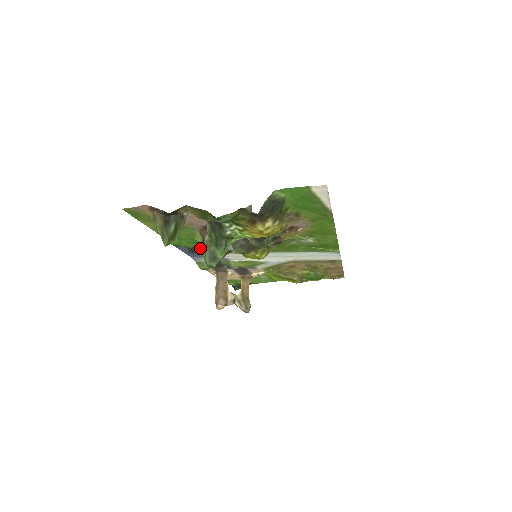
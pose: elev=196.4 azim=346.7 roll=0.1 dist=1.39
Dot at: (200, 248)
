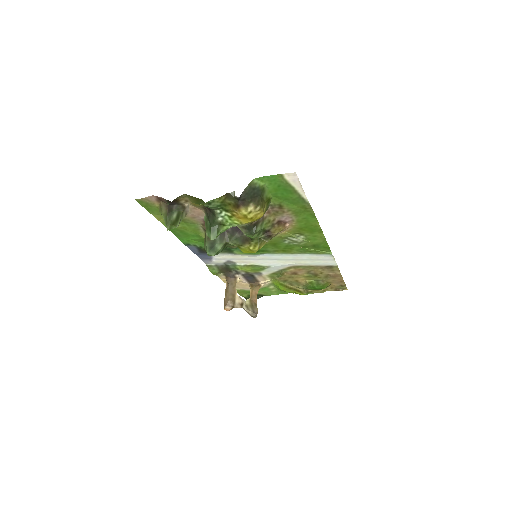
Dot at: occluded
